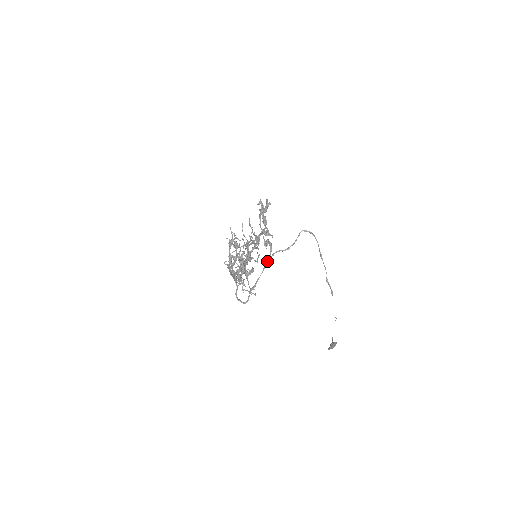
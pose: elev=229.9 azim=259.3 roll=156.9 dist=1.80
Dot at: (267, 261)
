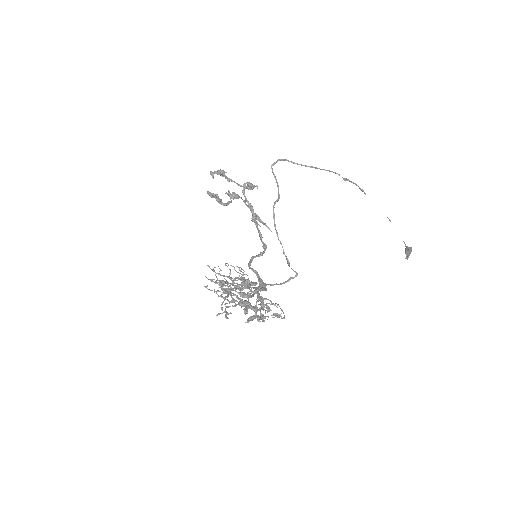
Dot at: occluded
